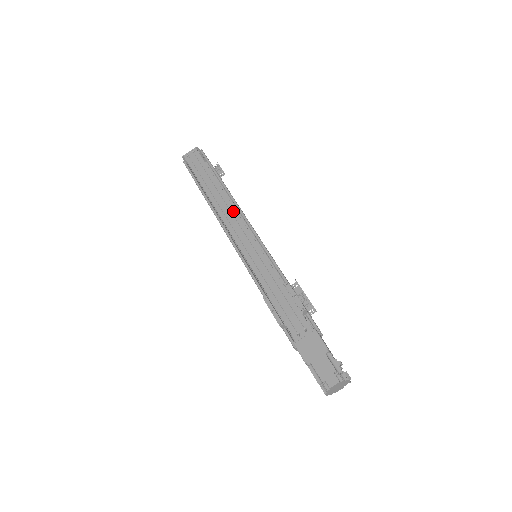
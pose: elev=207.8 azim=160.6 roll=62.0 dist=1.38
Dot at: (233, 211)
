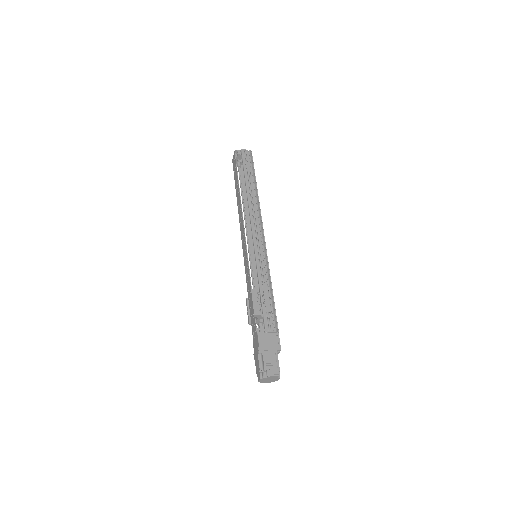
Dot at: (242, 218)
